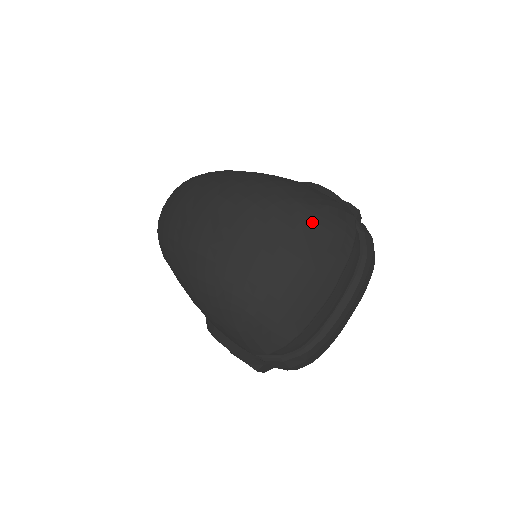
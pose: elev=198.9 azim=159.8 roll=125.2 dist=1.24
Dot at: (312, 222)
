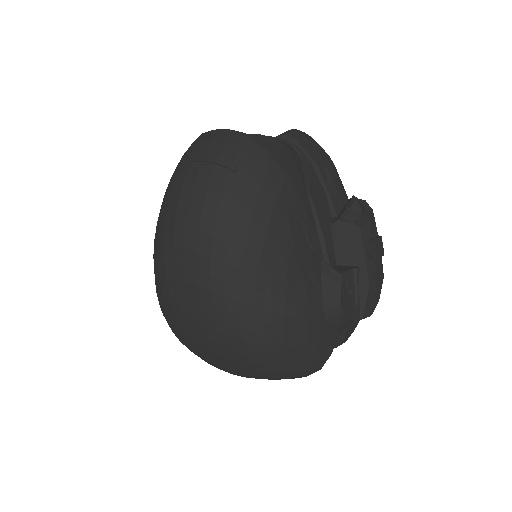
Dot at: (267, 376)
